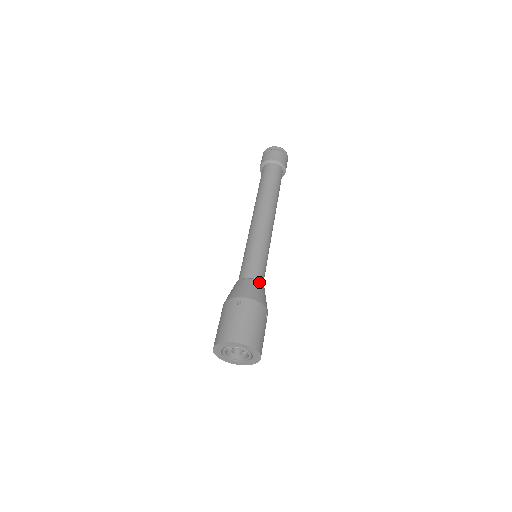
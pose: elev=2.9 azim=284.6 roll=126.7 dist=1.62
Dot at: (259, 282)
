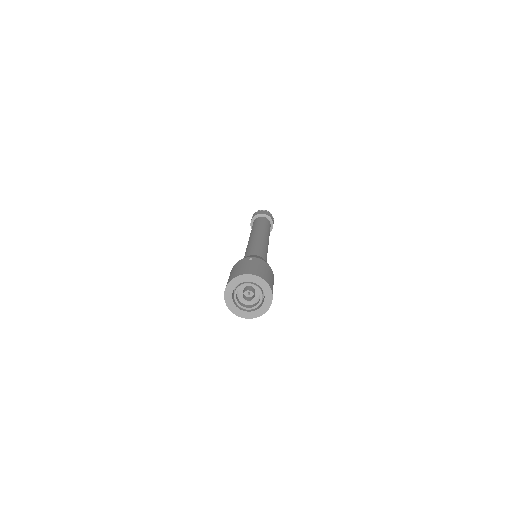
Dot at: occluded
